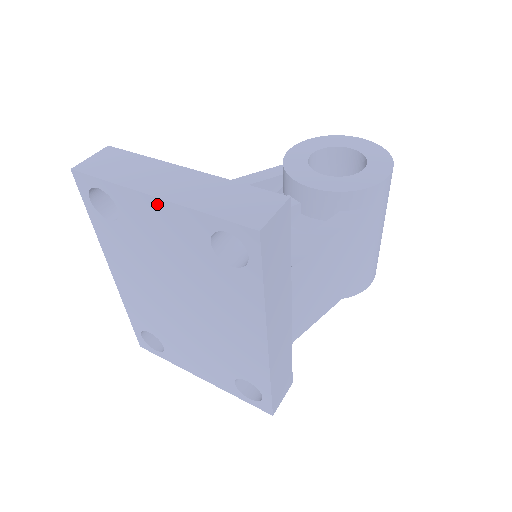
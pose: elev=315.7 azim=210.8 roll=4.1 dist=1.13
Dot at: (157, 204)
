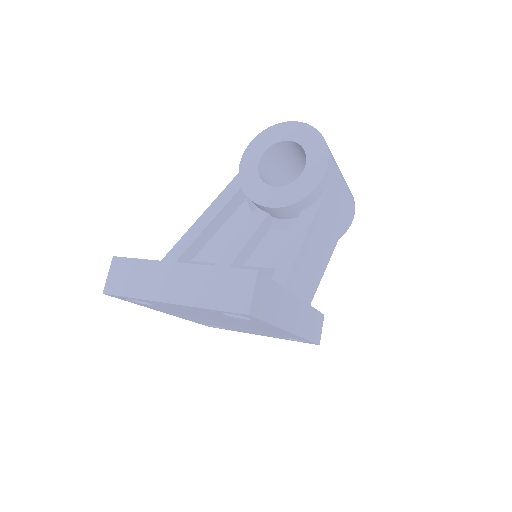
Dot at: (174, 305)
